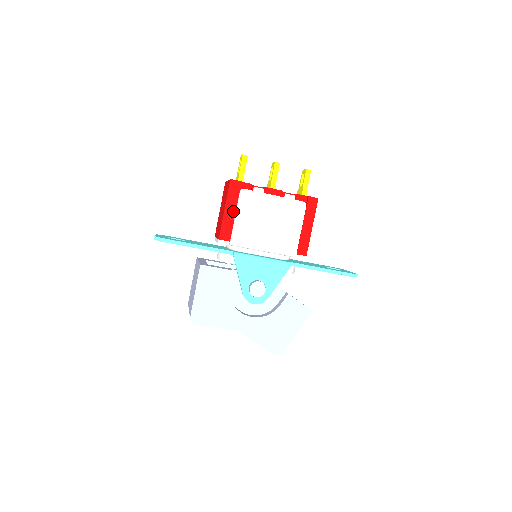
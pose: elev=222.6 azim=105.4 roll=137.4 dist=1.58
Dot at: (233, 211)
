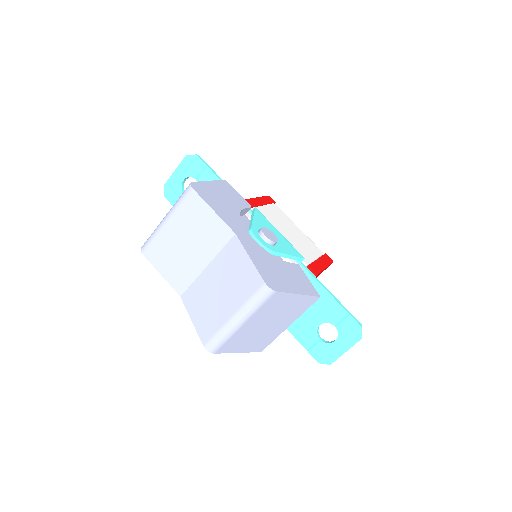
Dot at: (263, 203)
